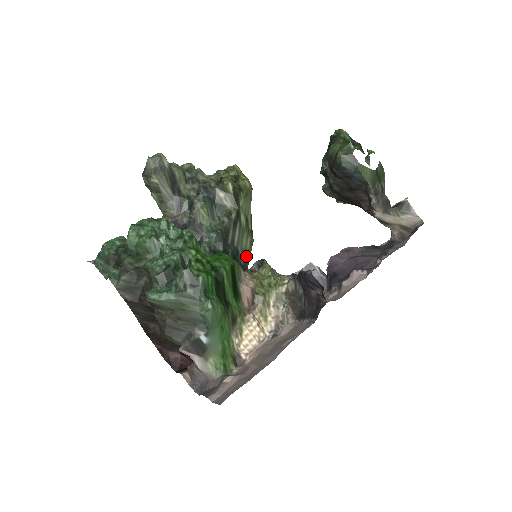
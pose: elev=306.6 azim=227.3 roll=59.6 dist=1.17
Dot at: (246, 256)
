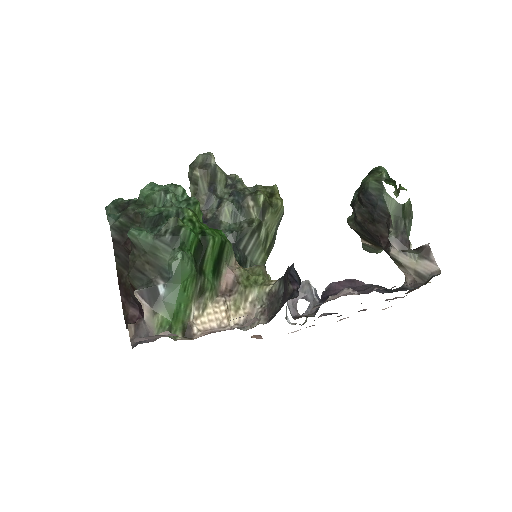
Dot at: occluded
